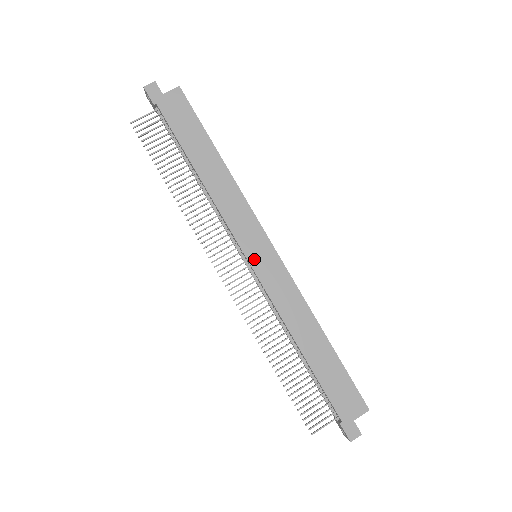
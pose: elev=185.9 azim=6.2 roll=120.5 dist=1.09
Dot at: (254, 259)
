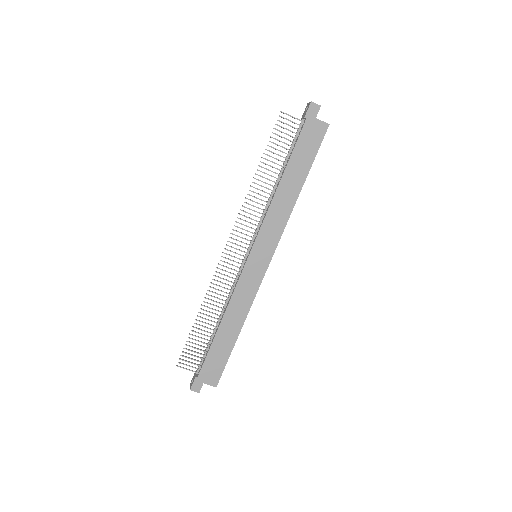
Dot at: (253, 258)
